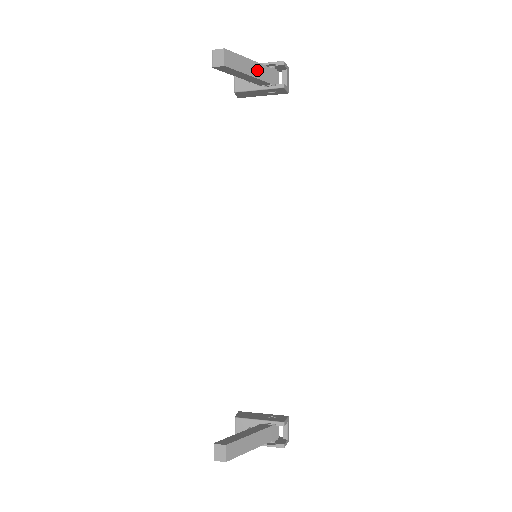
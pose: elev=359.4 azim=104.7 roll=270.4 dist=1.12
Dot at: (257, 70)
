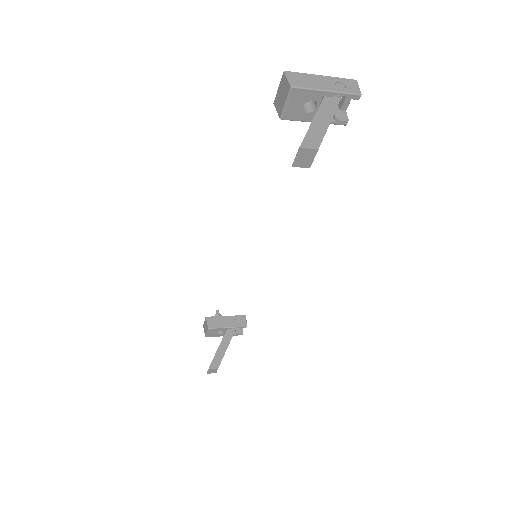
Dot at: occluded
